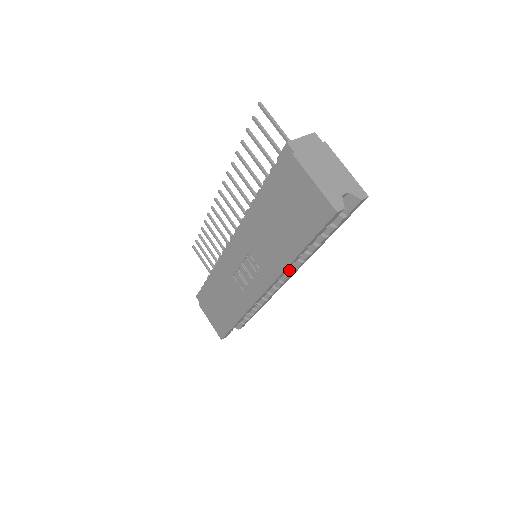
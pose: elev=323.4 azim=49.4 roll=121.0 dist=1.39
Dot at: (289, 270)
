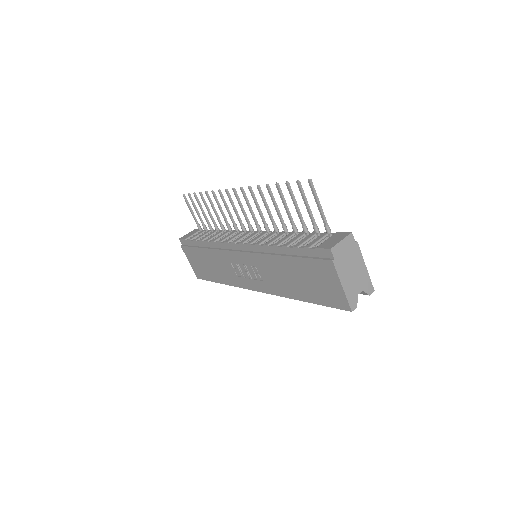
Dot at: occluded
